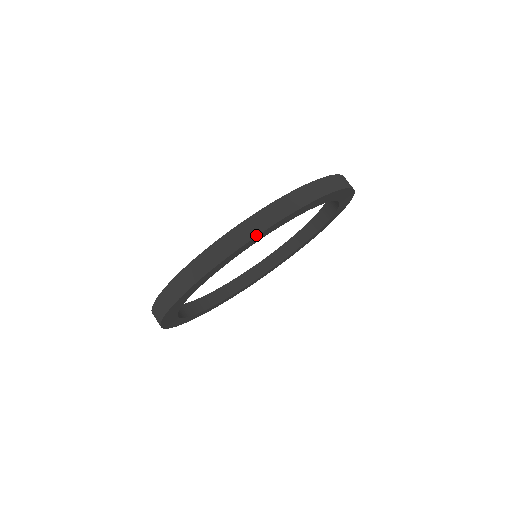
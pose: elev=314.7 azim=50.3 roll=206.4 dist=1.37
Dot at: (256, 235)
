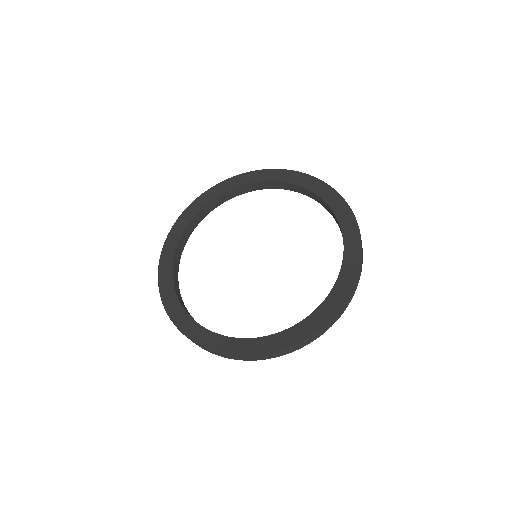
Dot at: (229, 179)
